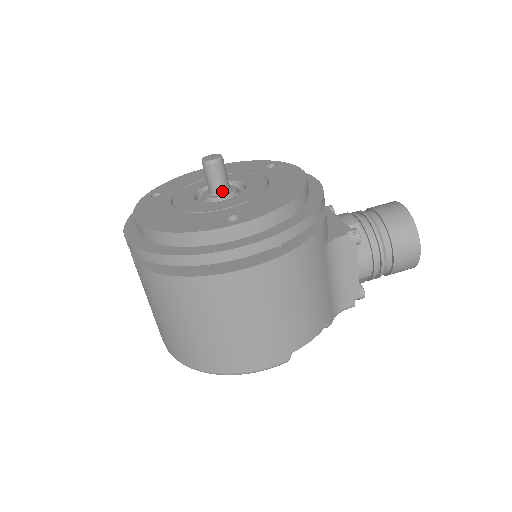
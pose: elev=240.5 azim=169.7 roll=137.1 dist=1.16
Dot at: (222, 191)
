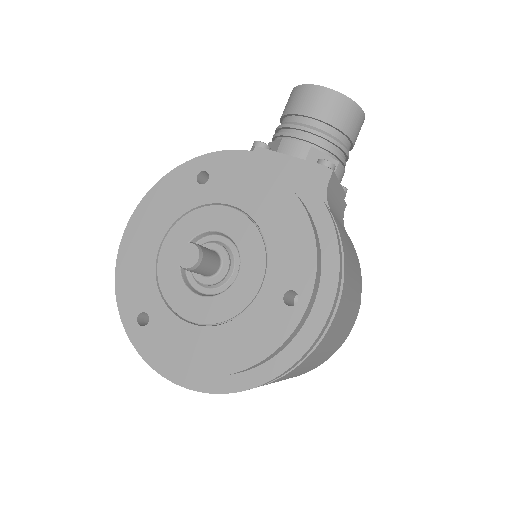
Dot at: (218, 266)
